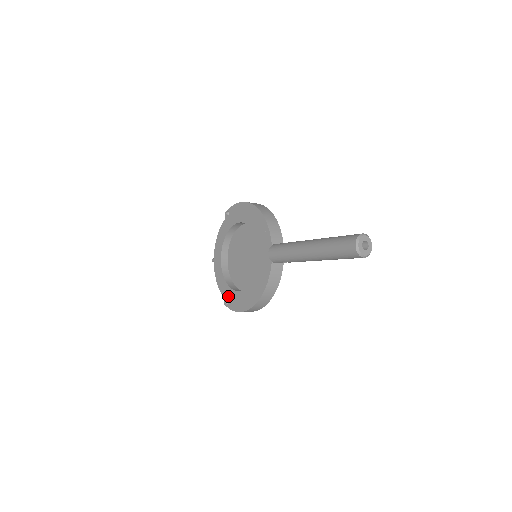
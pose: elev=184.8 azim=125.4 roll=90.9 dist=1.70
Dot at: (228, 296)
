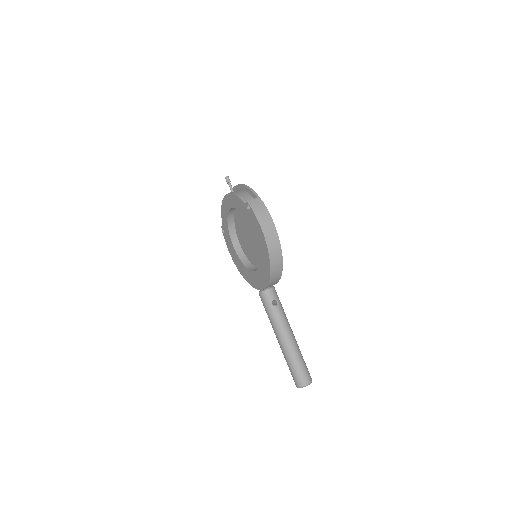
Dot at: (226, 233)
